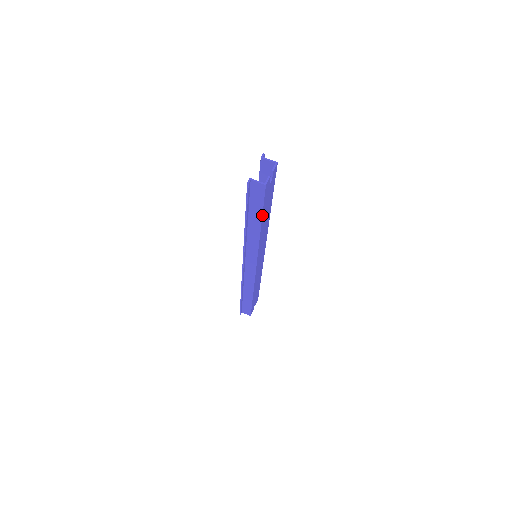
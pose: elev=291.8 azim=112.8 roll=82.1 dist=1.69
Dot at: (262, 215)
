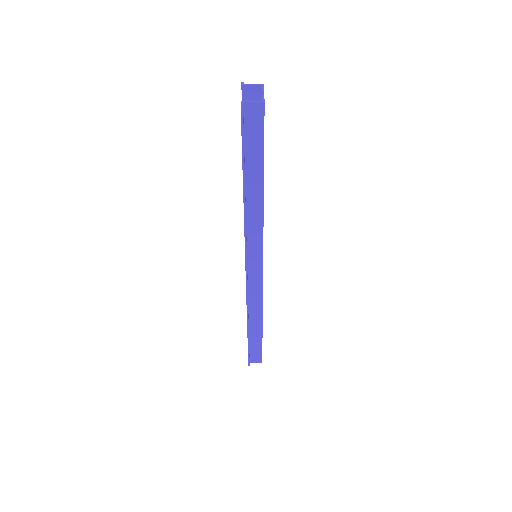
Dot at: (263, 162)
